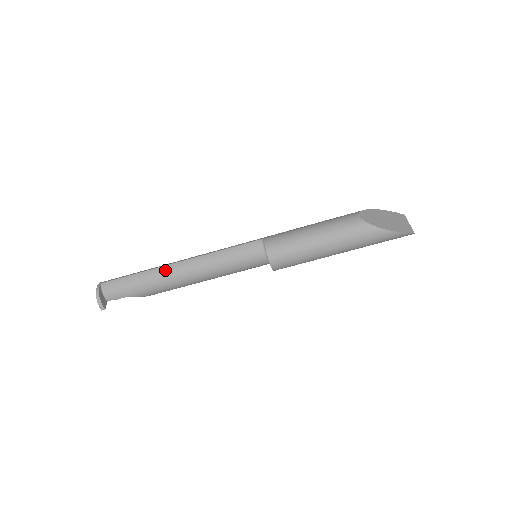
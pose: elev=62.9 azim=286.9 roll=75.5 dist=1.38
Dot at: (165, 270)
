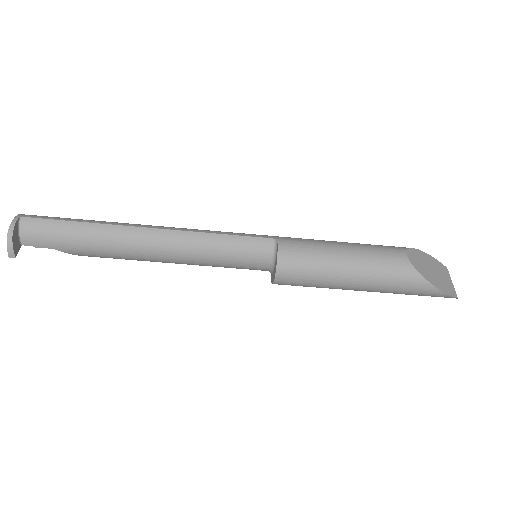
Dot at: (125, 232)
